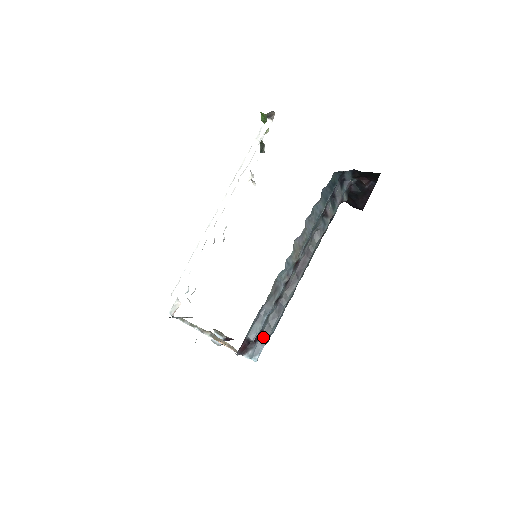
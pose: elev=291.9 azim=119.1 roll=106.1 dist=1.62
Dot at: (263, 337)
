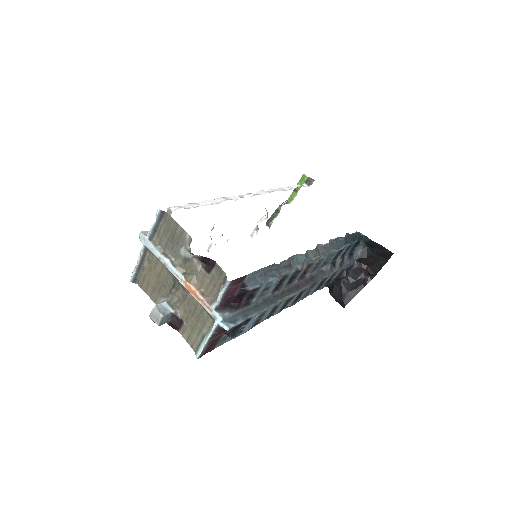
Dot at: (246, 311)
